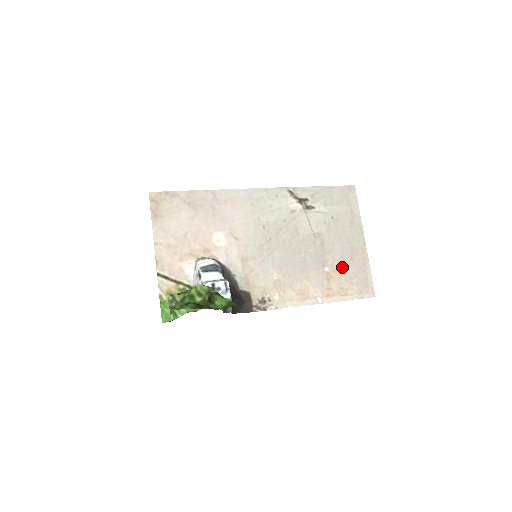
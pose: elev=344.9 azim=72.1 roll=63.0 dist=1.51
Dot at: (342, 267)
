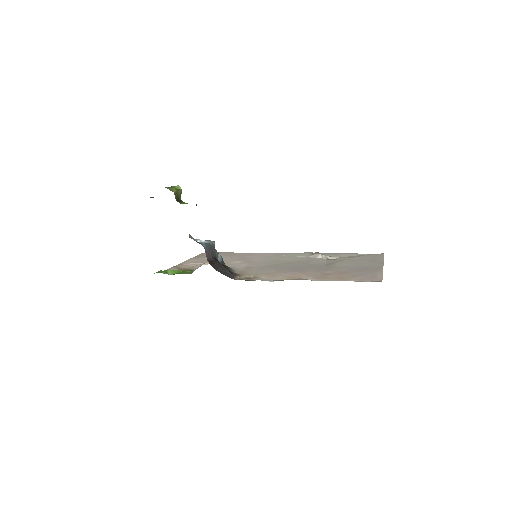
Dot at: (347, 272)
